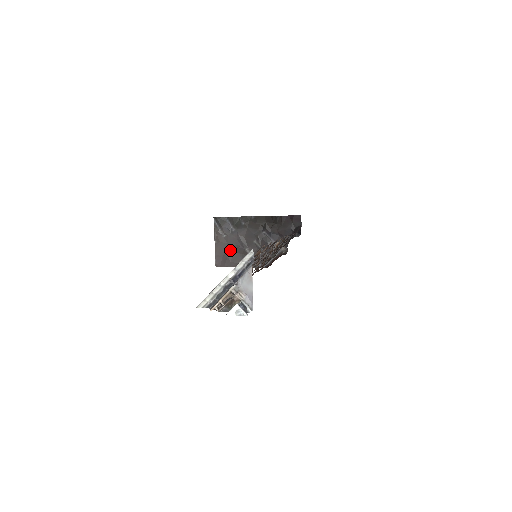
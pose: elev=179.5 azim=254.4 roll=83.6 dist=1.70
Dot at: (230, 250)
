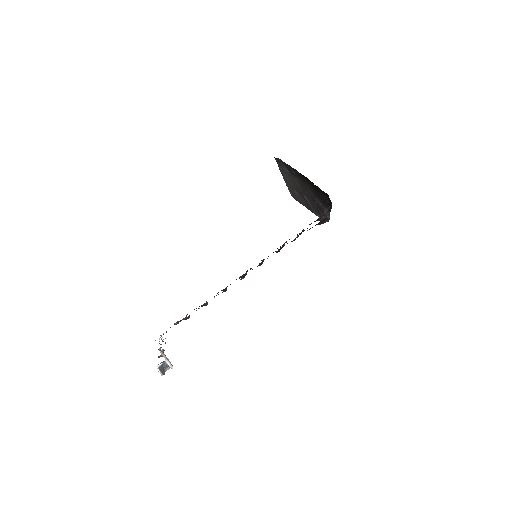
Dot at: (294, 189)
